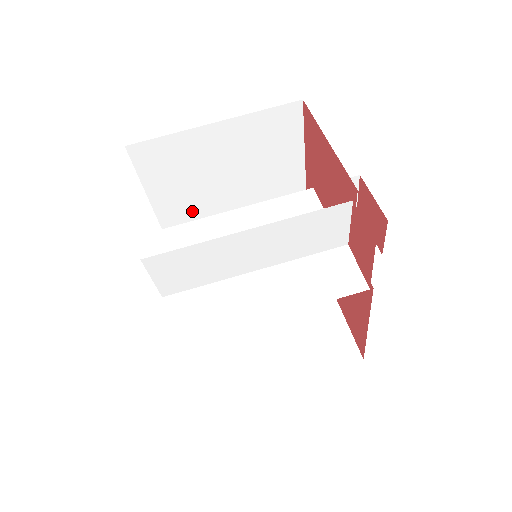
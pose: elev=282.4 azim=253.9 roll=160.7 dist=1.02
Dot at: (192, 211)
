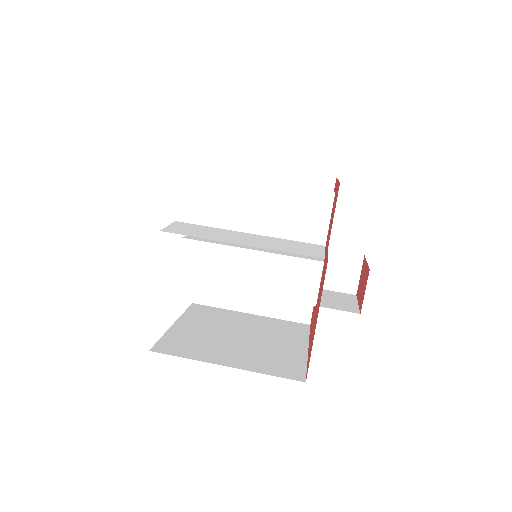
Dot at: occluded
